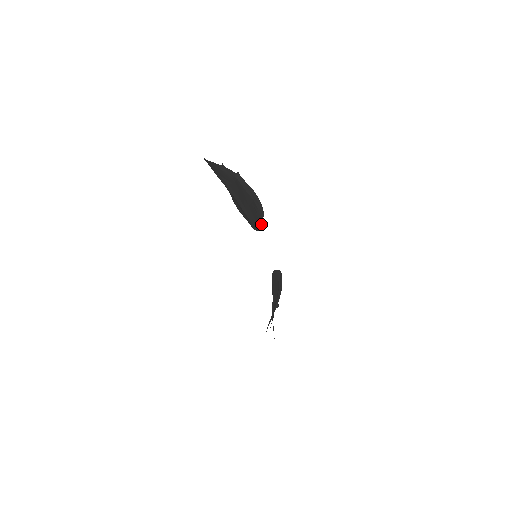
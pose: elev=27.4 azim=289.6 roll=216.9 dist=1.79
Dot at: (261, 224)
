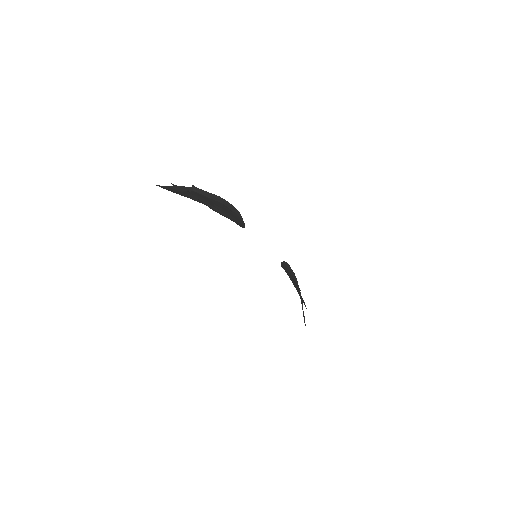
Dot at: (243, 222)
